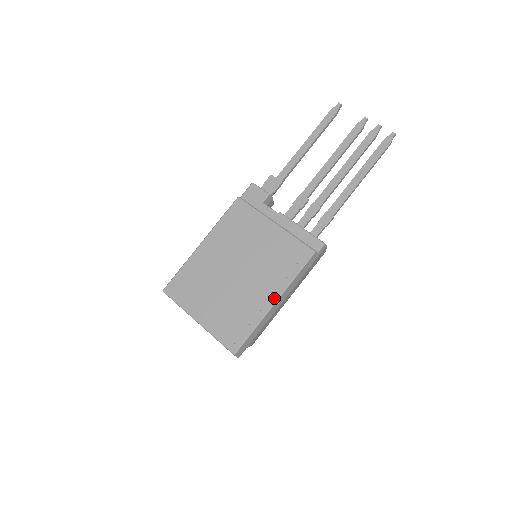
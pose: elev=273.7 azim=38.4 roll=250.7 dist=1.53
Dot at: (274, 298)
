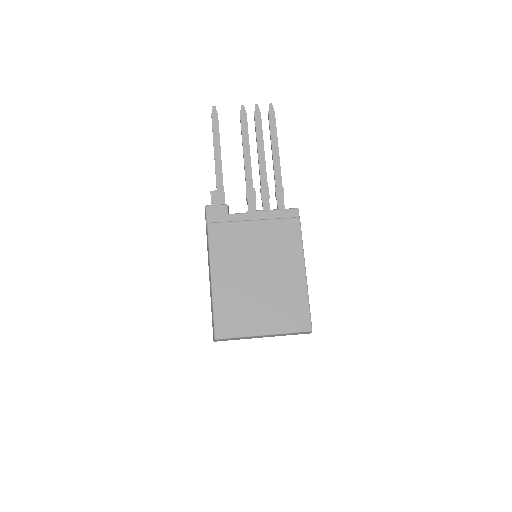
Dot at: (302, 270)
